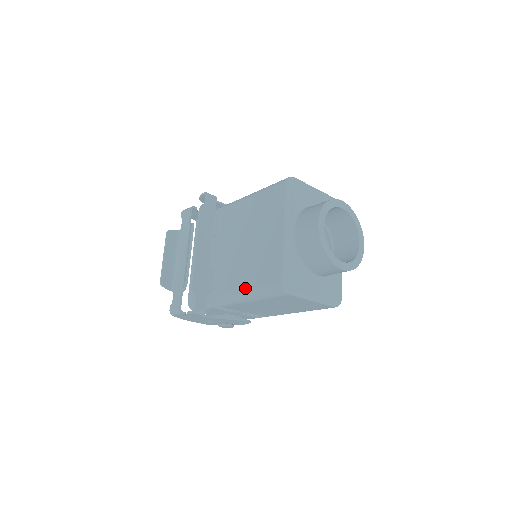
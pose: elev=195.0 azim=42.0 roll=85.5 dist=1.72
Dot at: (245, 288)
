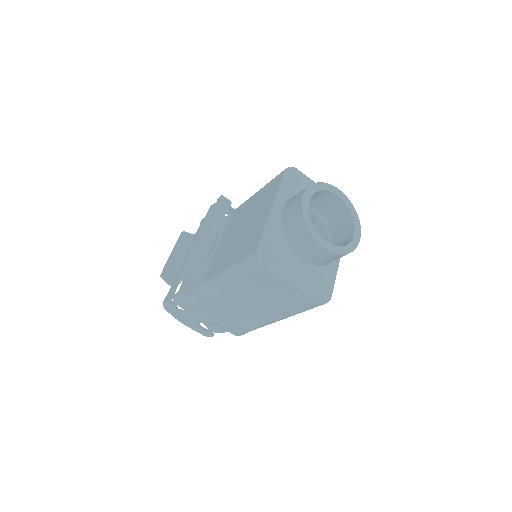
Dot at: (227, 267)
